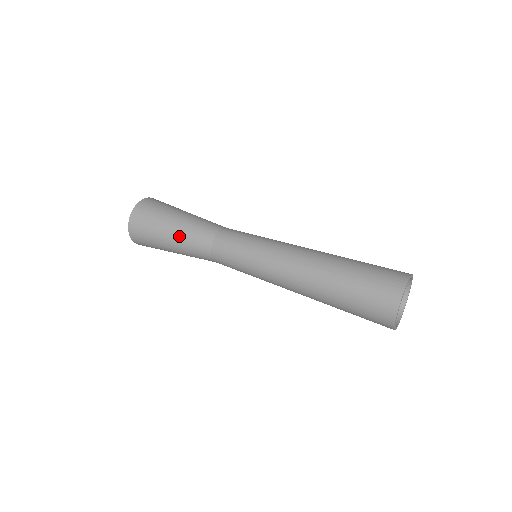
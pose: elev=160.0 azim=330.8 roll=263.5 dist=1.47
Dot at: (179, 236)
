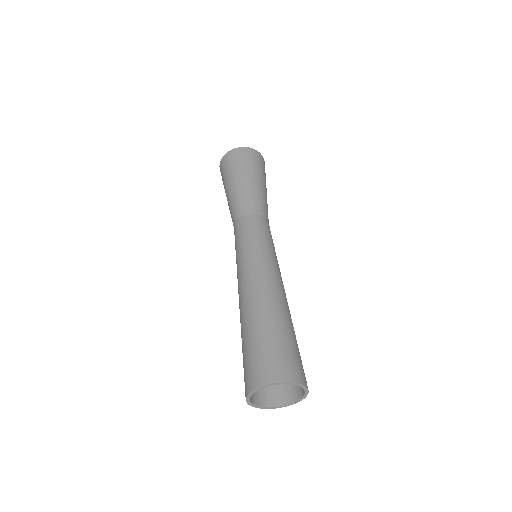
Dot at: (229, 198)
